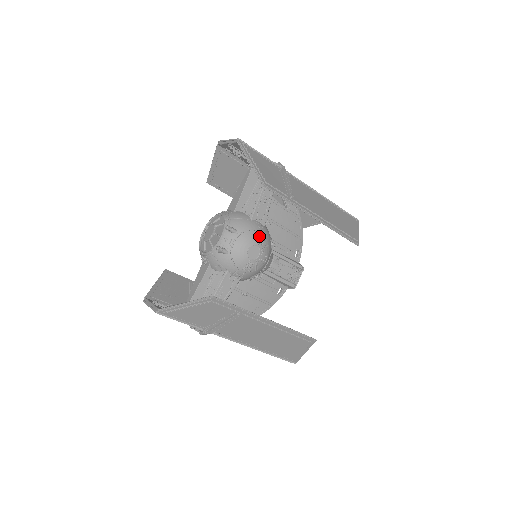
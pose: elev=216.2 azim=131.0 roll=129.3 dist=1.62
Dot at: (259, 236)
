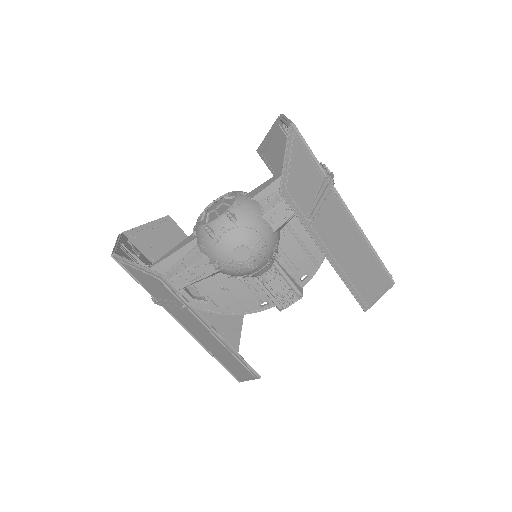
Dot at: (258, 240)
